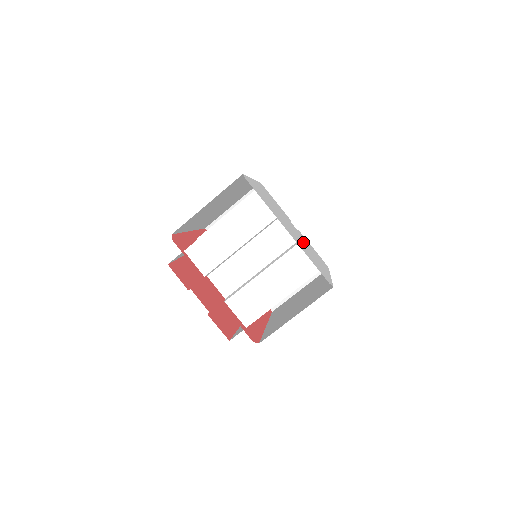
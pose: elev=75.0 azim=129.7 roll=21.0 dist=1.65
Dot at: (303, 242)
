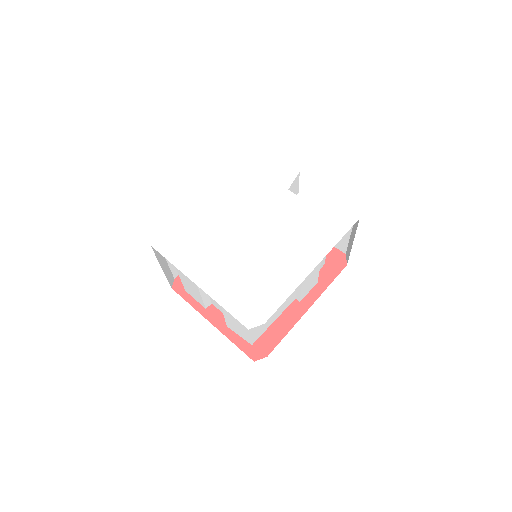
Dot at: (271, 240)
